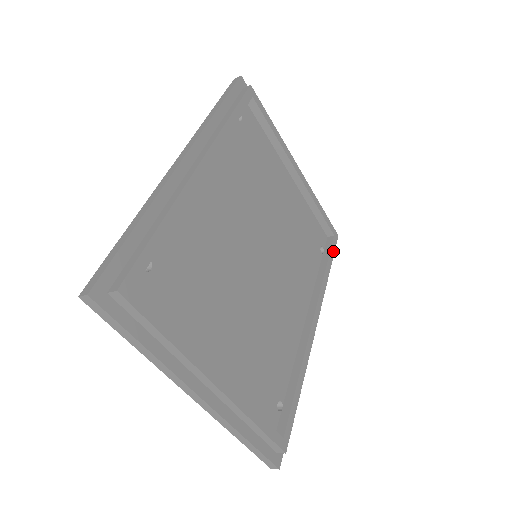
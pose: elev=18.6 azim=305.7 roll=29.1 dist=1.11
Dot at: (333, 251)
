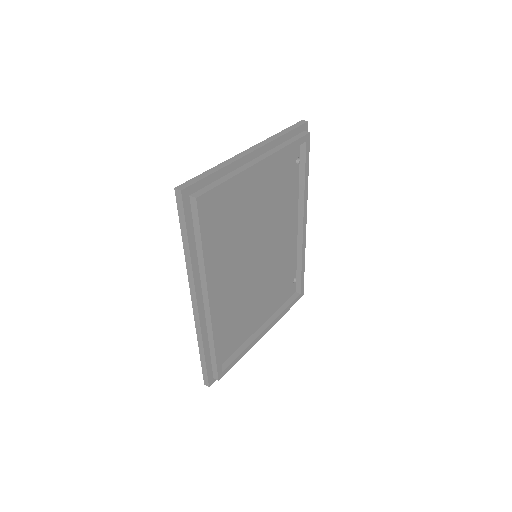
Dot at: (308, 156)
